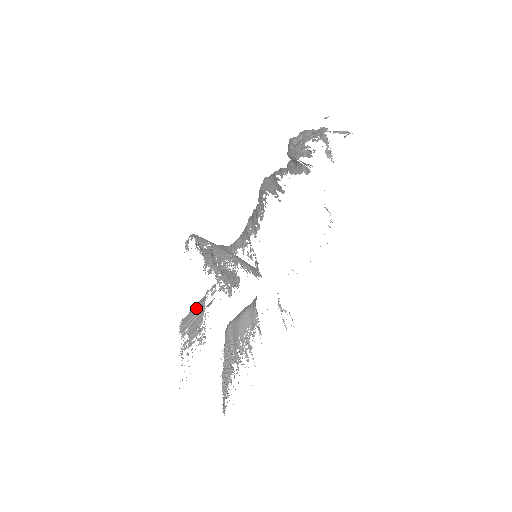
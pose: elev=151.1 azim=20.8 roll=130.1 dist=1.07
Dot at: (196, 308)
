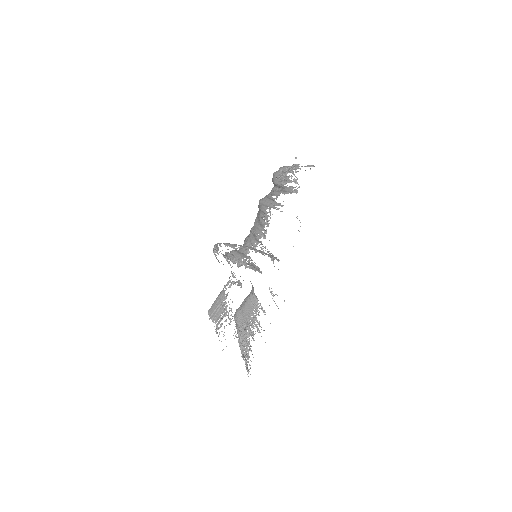
Dot at: (218, 300)
